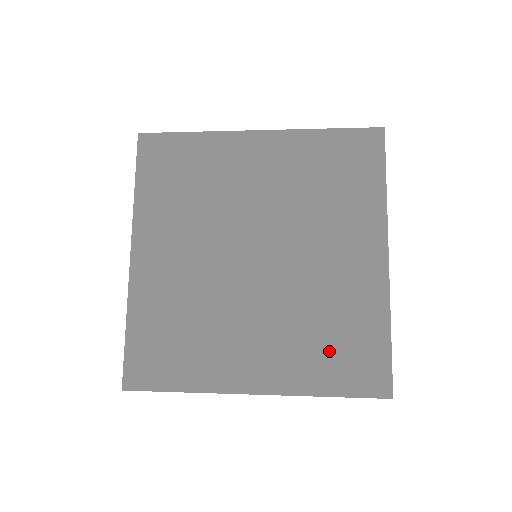
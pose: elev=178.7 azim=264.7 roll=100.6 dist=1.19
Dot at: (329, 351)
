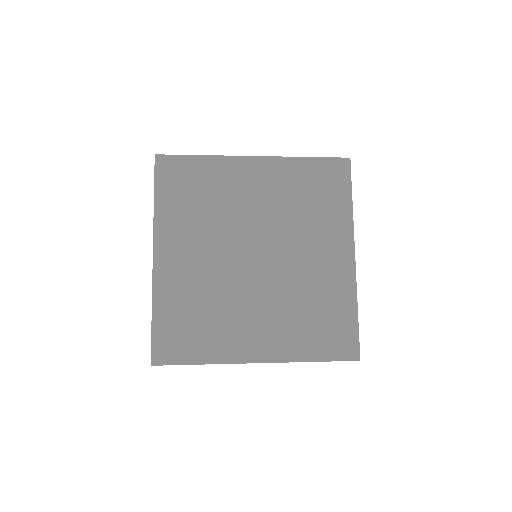
Dot at: (314, 328)
